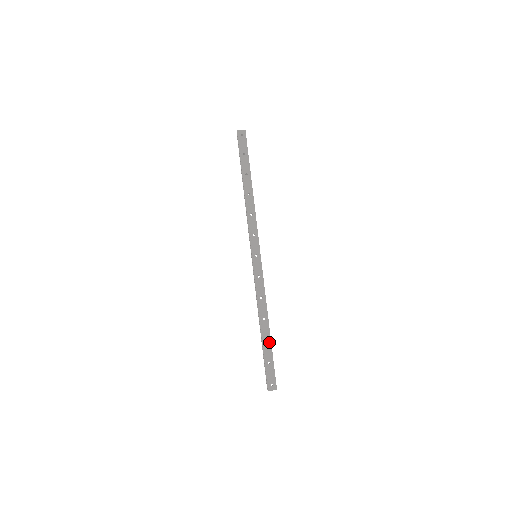
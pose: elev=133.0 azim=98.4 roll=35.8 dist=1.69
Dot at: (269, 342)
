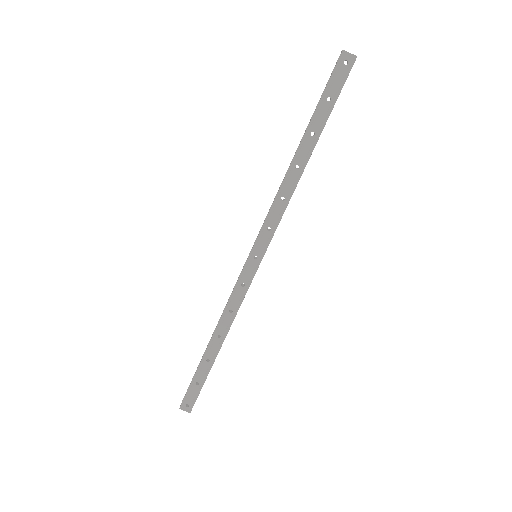
Dot at: (210, 363)
